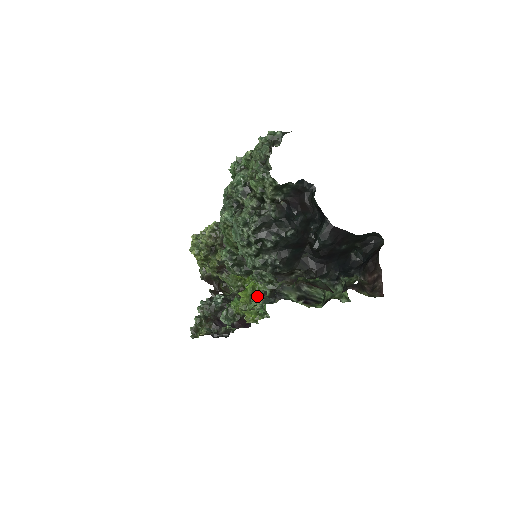
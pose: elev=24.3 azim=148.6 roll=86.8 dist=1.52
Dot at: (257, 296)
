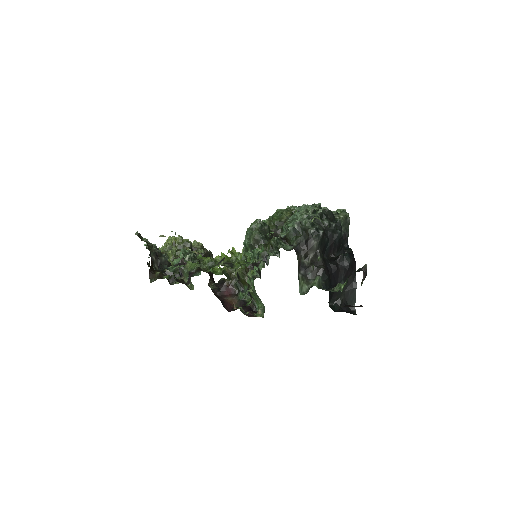
Dot at: occluded
